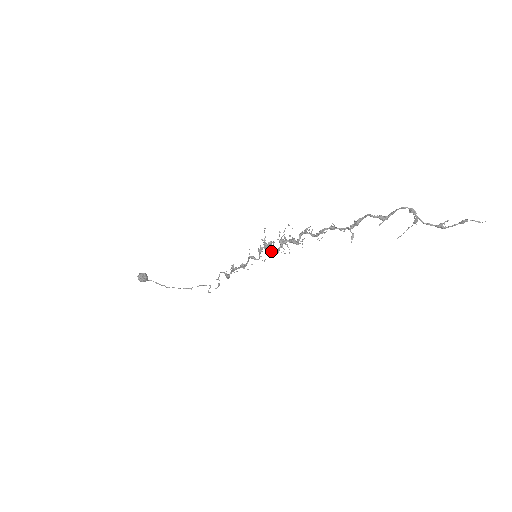
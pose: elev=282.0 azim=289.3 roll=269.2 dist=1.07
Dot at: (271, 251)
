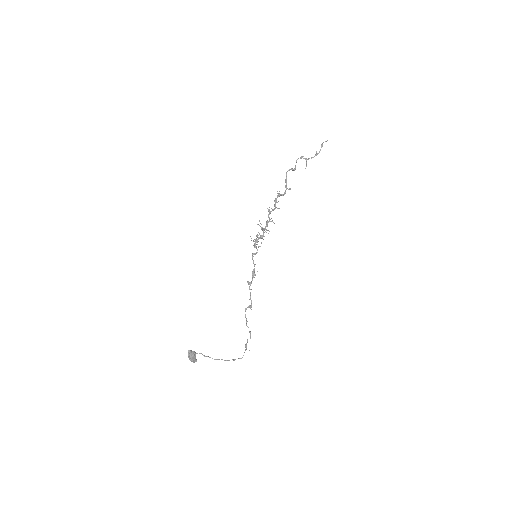
Dot at: (260, 237)
